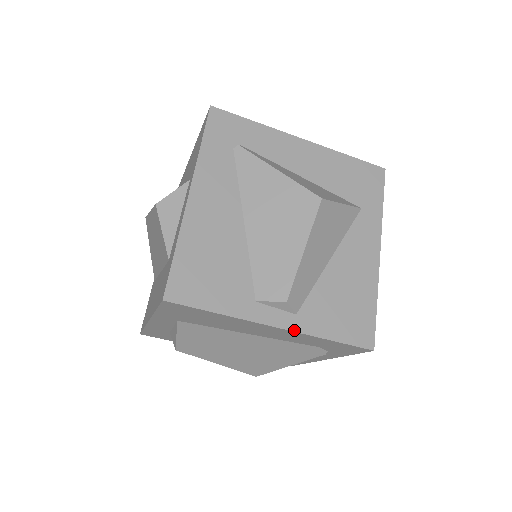
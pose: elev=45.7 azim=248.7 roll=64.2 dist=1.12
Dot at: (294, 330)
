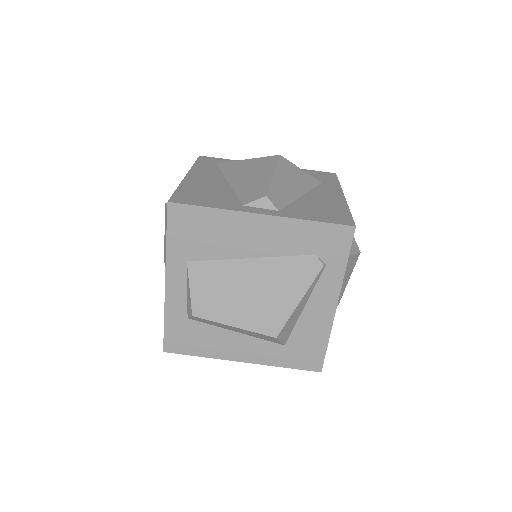
Dot at: (278, 216)
